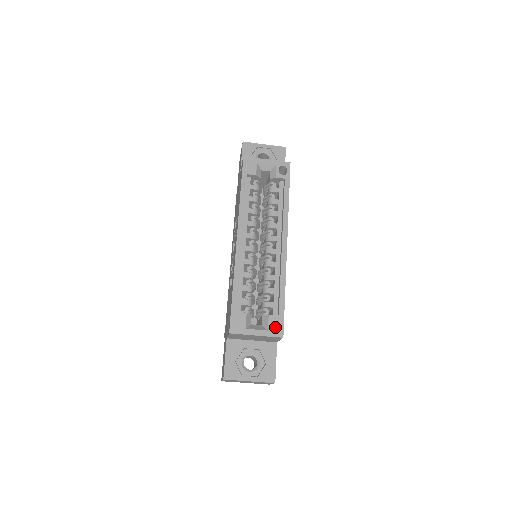
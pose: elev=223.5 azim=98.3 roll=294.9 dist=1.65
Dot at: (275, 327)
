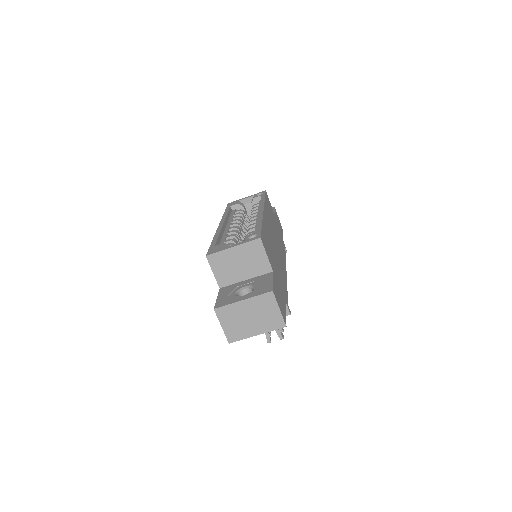
Dot at: occluded
